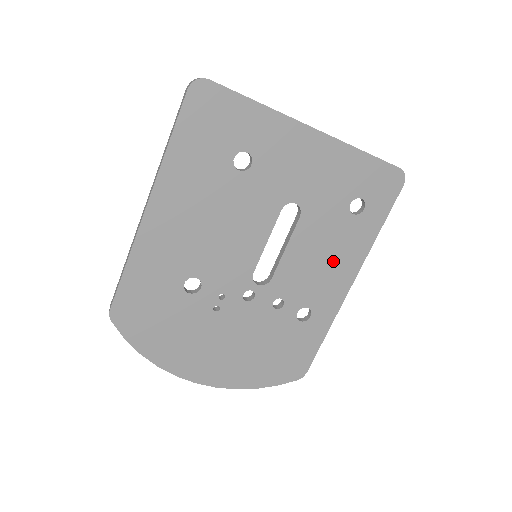
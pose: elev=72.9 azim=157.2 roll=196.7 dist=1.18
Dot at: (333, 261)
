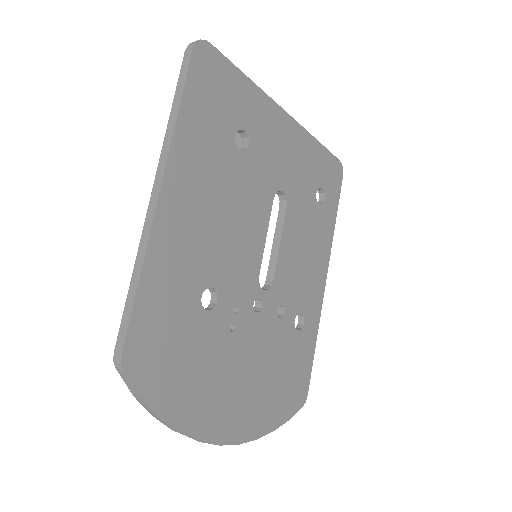
Dot at: (312, 256)
